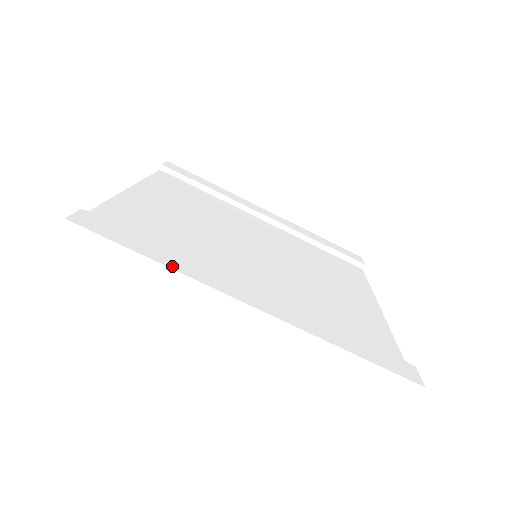
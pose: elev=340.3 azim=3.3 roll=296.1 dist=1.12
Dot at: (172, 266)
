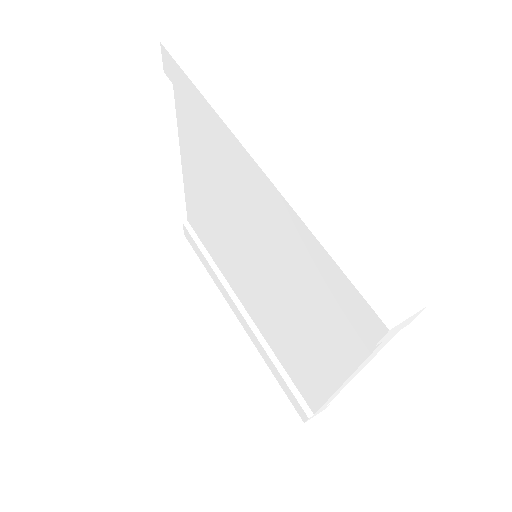
Dot at: (241, 94)
